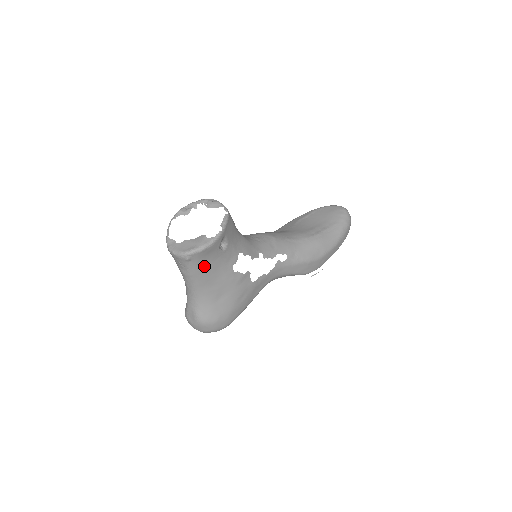
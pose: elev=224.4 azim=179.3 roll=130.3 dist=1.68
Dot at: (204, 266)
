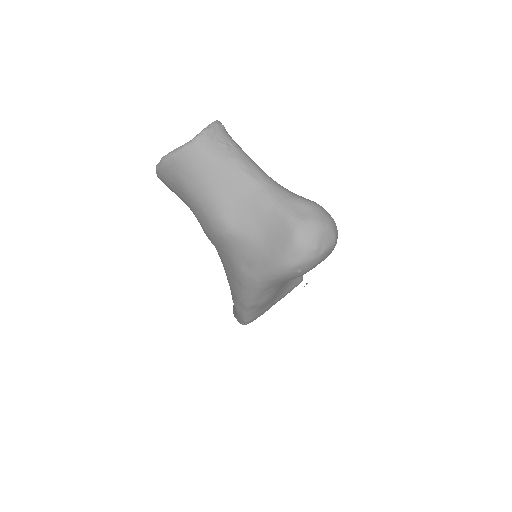
Dot at: occluded
